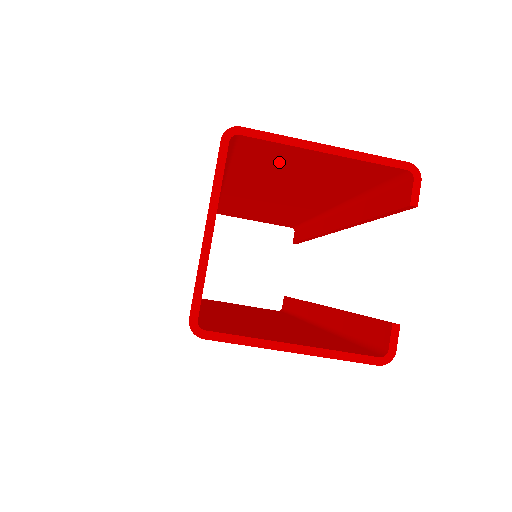
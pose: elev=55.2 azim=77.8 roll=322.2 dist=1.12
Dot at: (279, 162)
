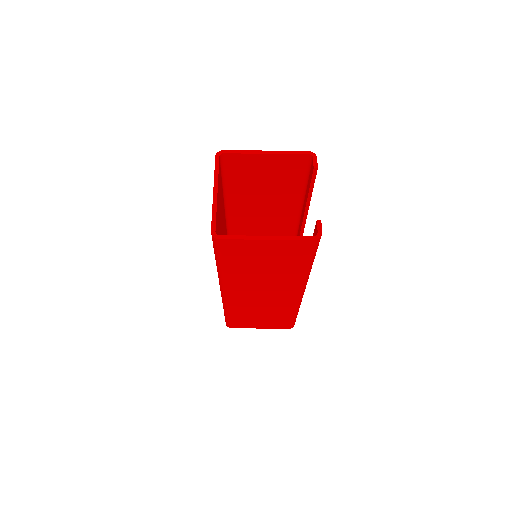
Dot at: (249, 173)
